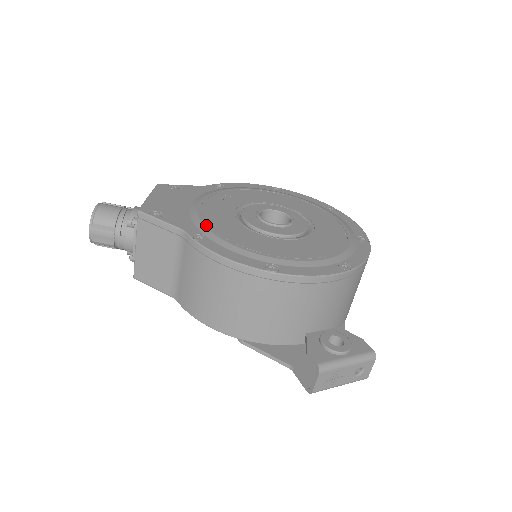
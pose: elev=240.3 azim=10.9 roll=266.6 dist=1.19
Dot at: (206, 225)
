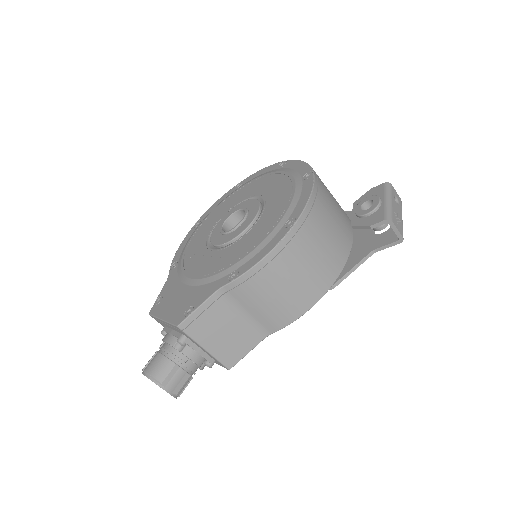
Dot at: (221, 271)
